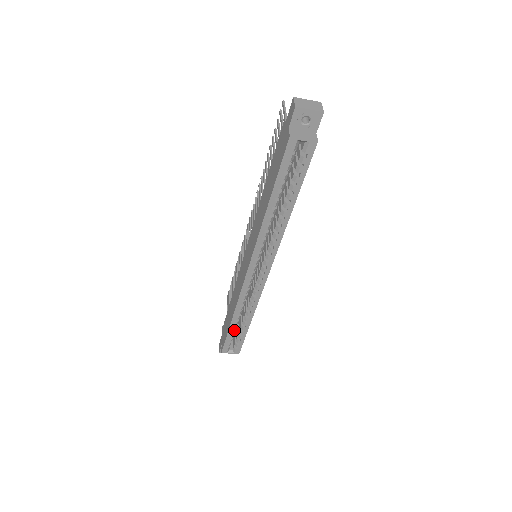
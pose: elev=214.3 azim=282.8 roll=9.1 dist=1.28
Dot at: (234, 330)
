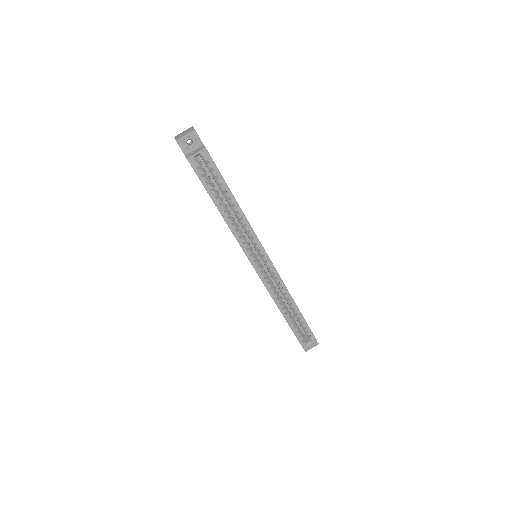
Dot at: (293, 323)
